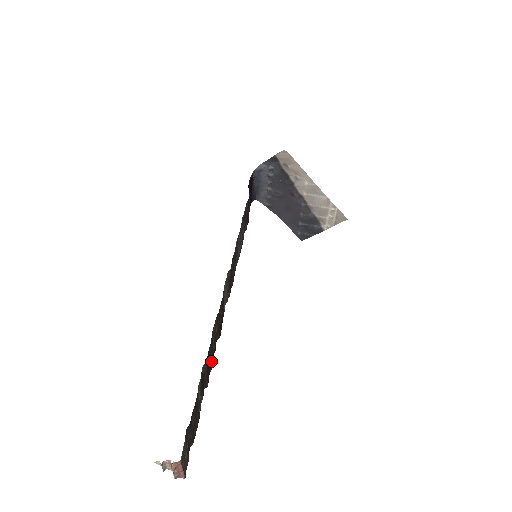
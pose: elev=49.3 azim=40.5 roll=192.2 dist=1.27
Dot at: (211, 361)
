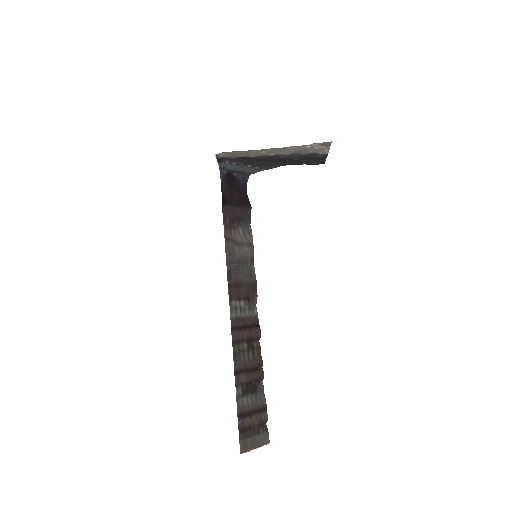
Dot at: (254, 365)
